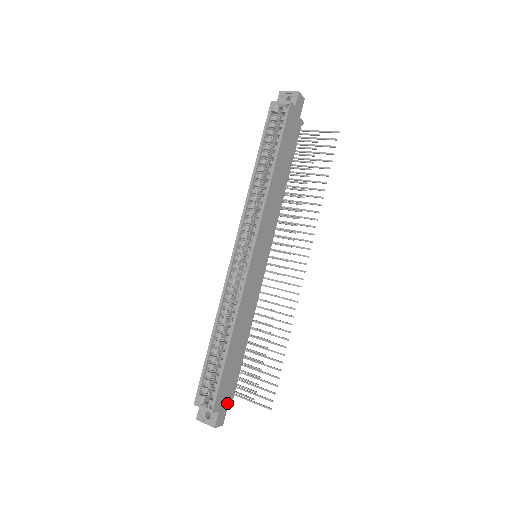
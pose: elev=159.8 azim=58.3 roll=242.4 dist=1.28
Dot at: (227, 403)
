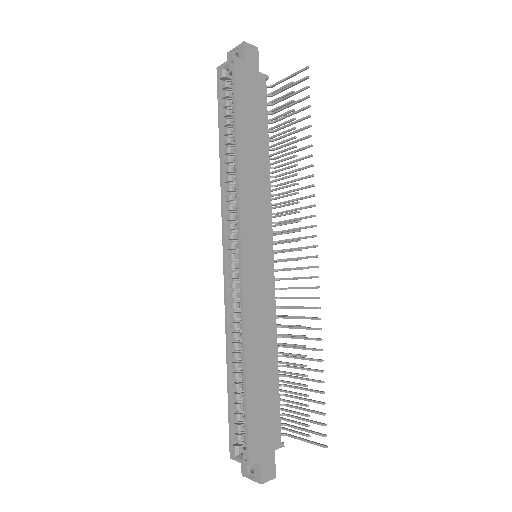
Dot at: (272, 448)
